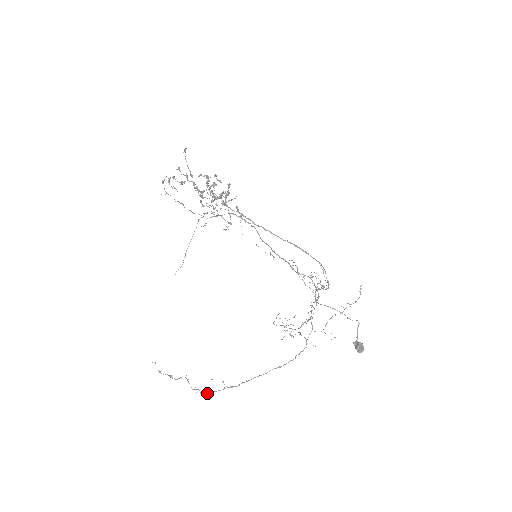
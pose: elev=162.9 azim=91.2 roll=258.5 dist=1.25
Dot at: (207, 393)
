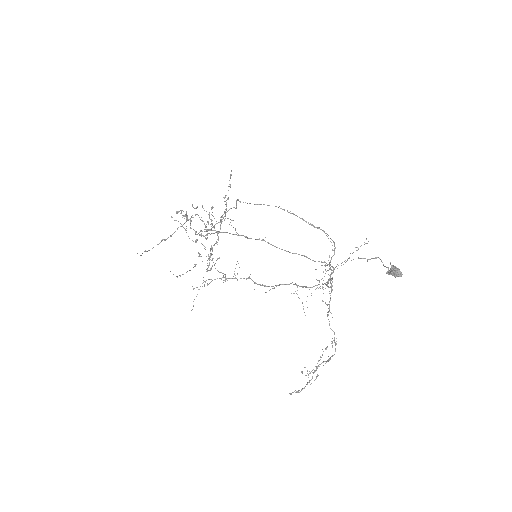
Dot at: (215, 230)
